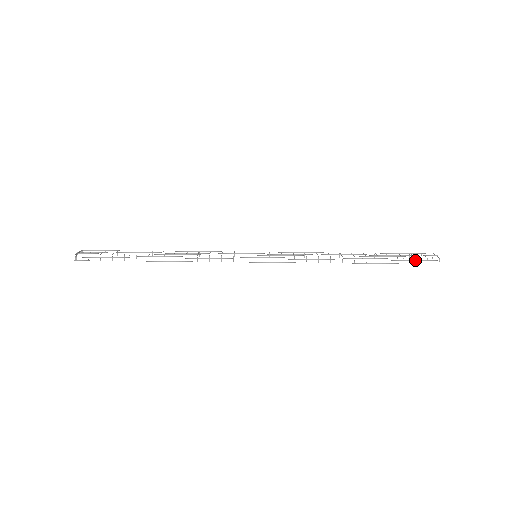
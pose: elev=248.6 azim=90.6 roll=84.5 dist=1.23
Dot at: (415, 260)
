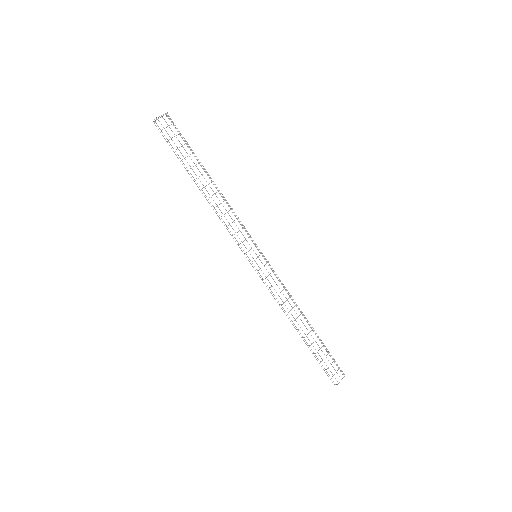
Dot at: (325, 369)
